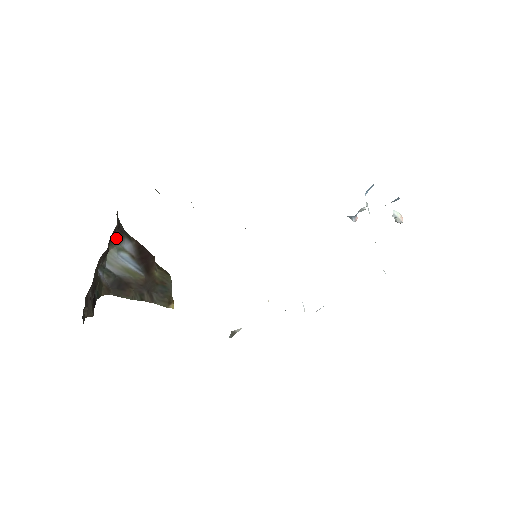
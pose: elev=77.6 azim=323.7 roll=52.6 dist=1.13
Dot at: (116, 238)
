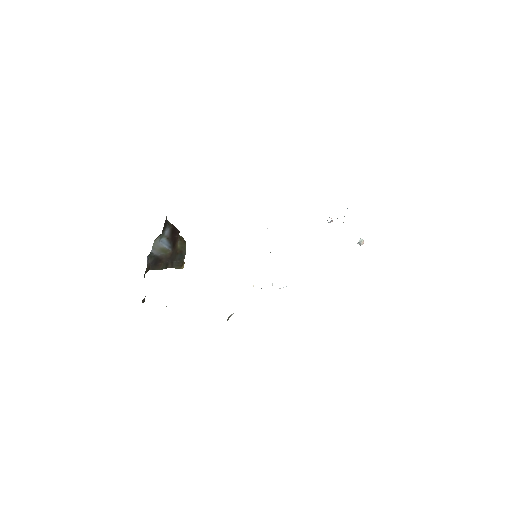
Dot at: (162, 231)
